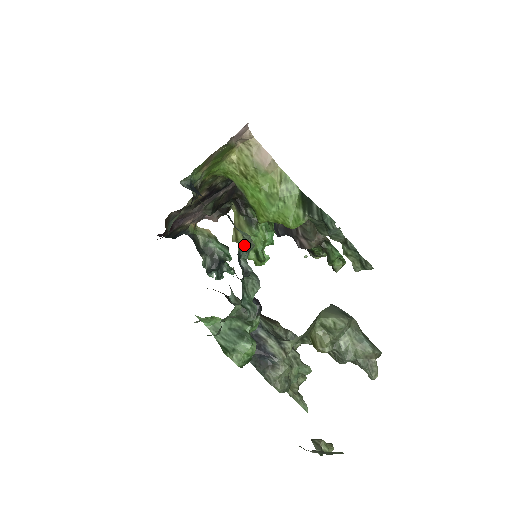
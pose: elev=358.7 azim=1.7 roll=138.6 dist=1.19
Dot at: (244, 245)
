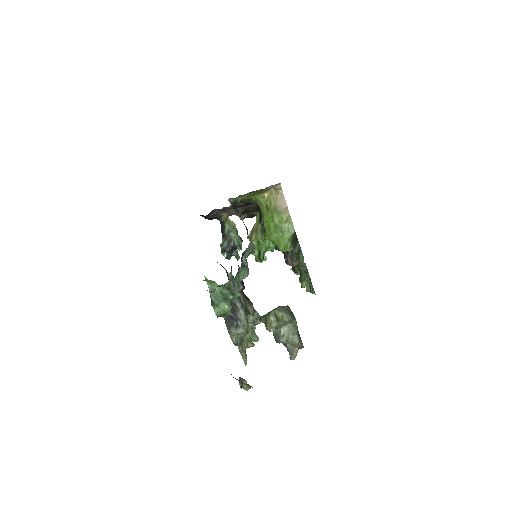
Dot at: (249, 249)
